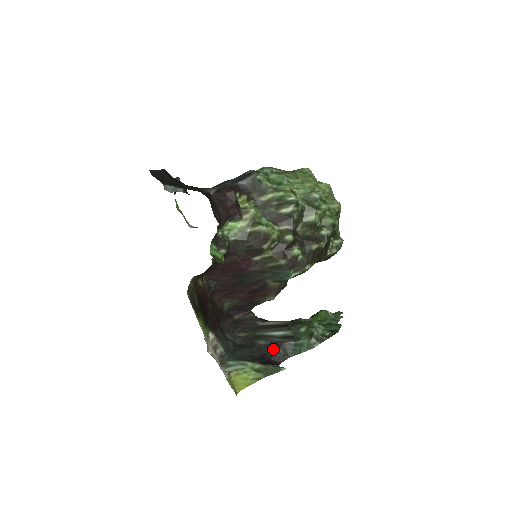
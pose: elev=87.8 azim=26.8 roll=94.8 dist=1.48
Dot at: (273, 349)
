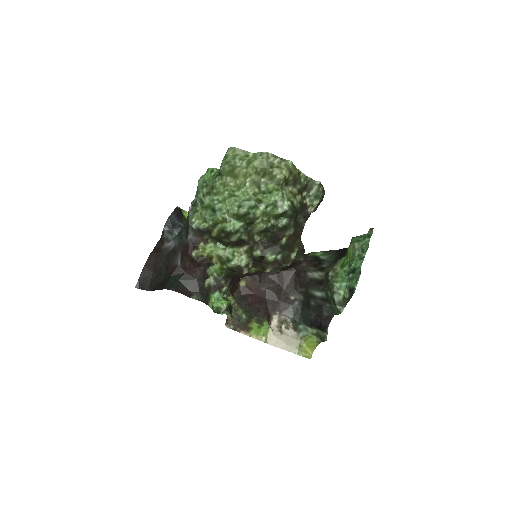
Dot at: (320, 312)
